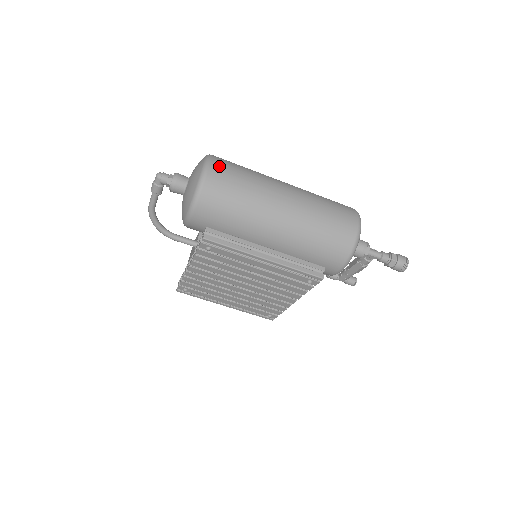
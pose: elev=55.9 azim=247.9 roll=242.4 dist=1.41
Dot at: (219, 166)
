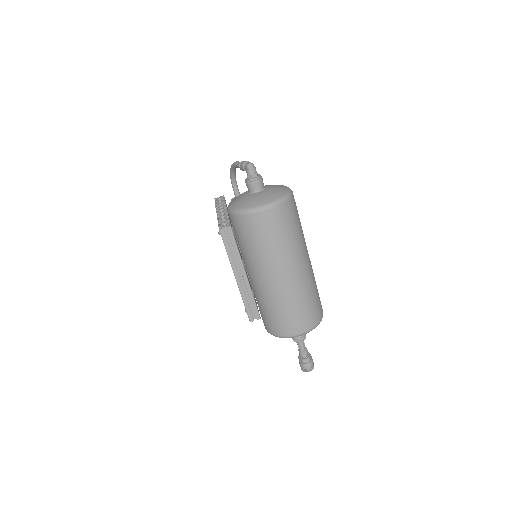
Dot at: (274, 216)
